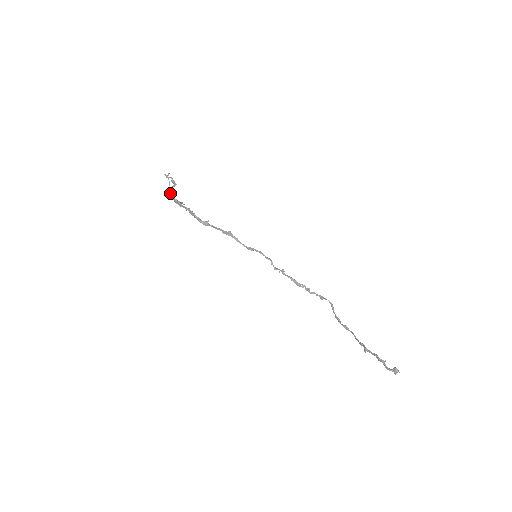
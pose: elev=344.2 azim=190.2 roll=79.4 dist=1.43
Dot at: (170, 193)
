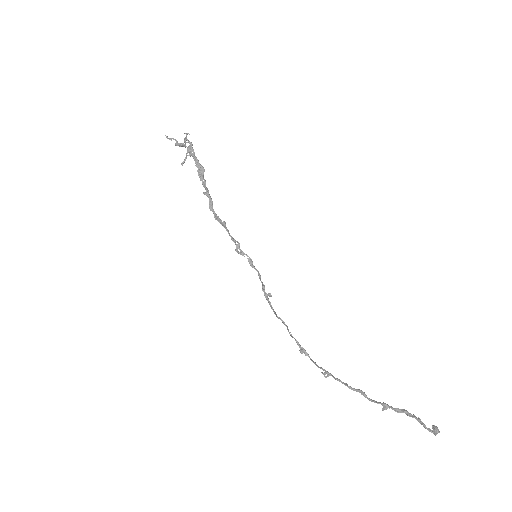
Dot at: (188, 141)
